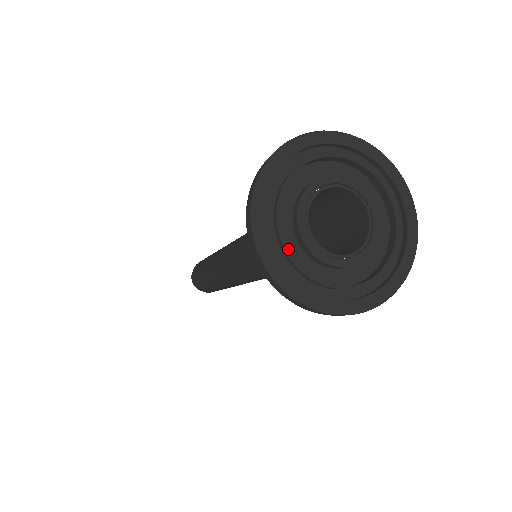
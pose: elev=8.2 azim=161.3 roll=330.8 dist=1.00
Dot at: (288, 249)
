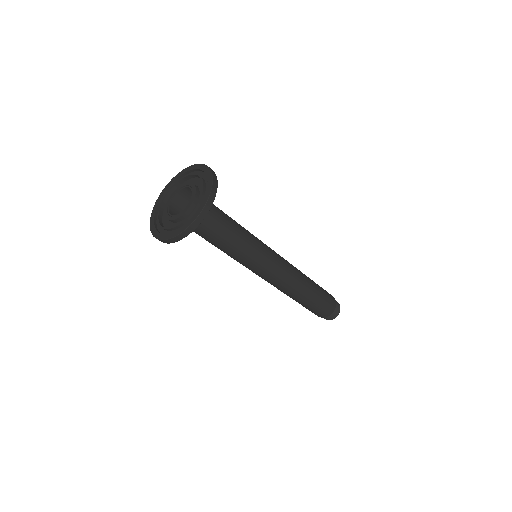
Dot at: (178, 227)
